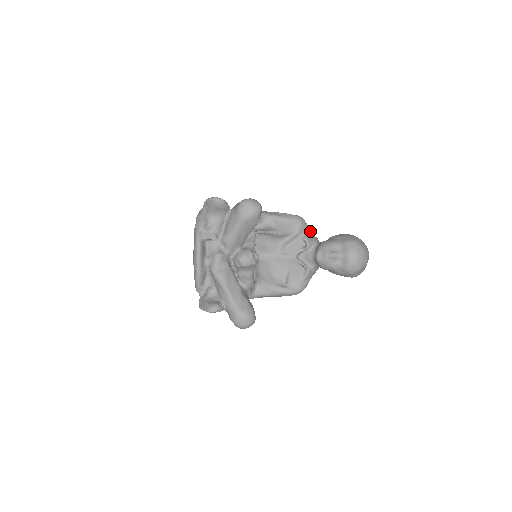
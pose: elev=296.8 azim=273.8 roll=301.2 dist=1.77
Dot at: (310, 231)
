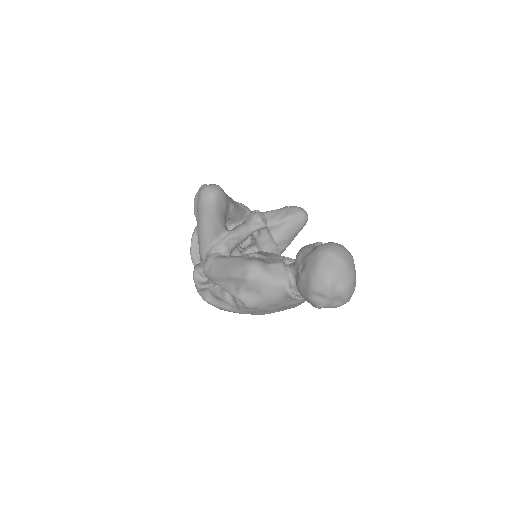
Dot at: occluded
